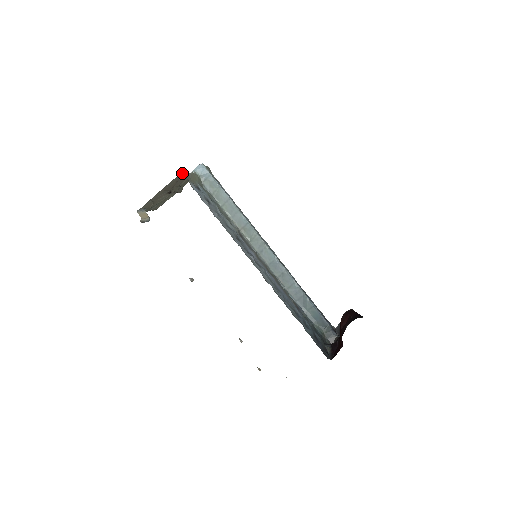
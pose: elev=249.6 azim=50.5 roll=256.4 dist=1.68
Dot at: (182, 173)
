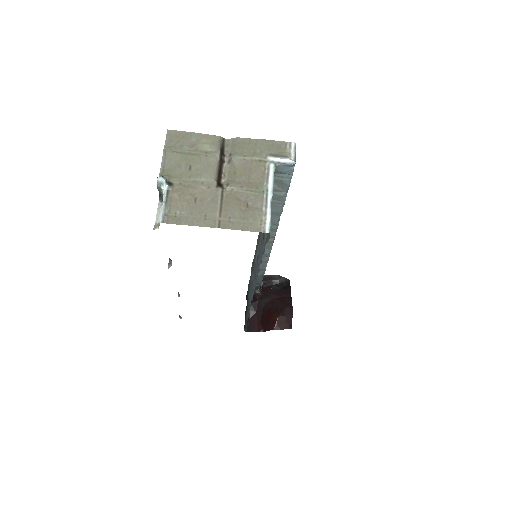
Dot at: (269, 232)
